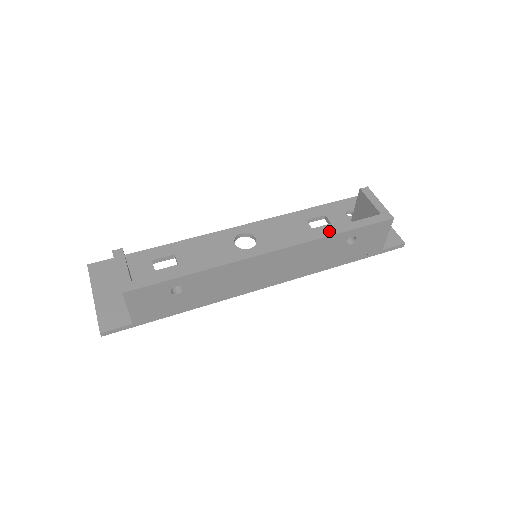
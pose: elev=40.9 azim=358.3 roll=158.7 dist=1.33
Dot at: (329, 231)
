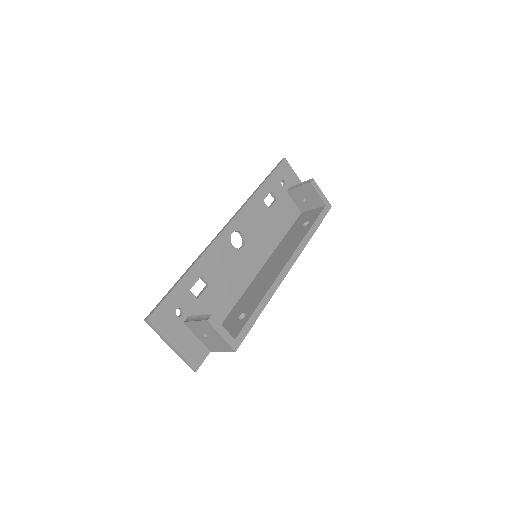
Dot at: (310, 234)
